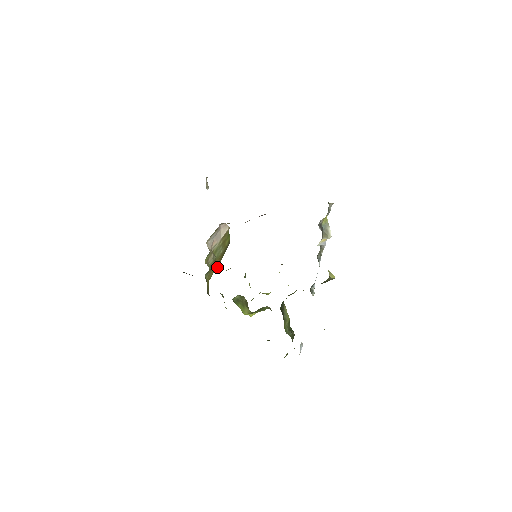
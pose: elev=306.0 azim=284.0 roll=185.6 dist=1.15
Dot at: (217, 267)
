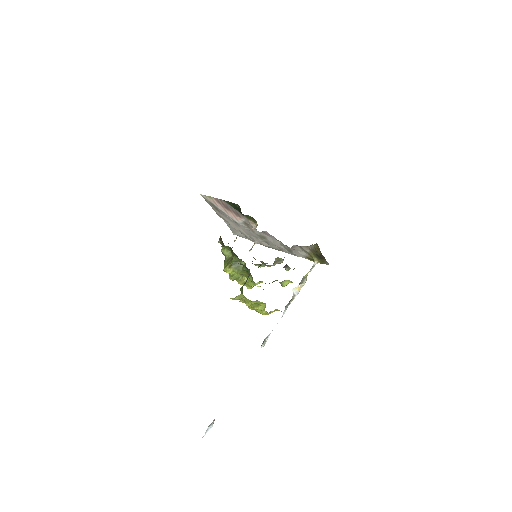
Dot at: occluded
